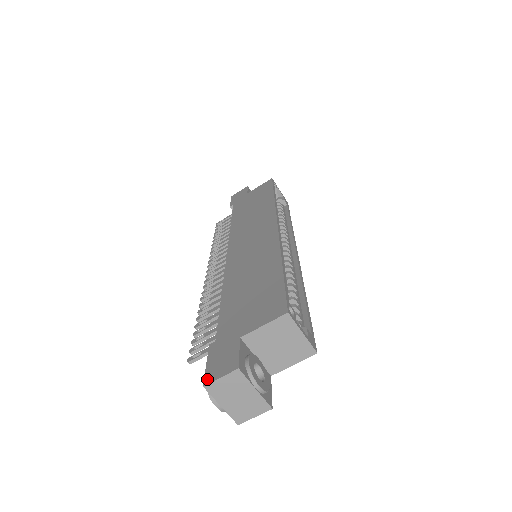
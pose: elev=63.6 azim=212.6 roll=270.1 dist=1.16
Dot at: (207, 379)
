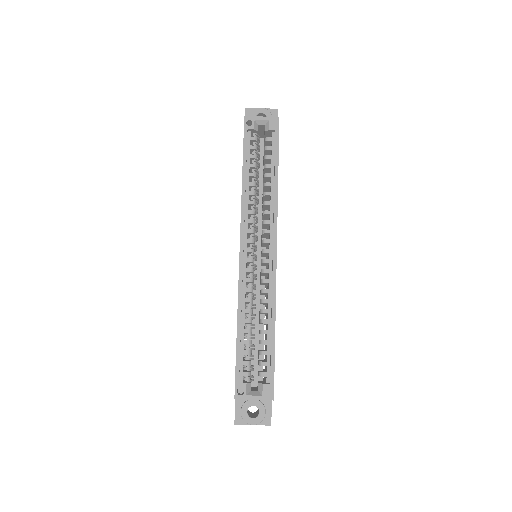
Dot at: occluded
